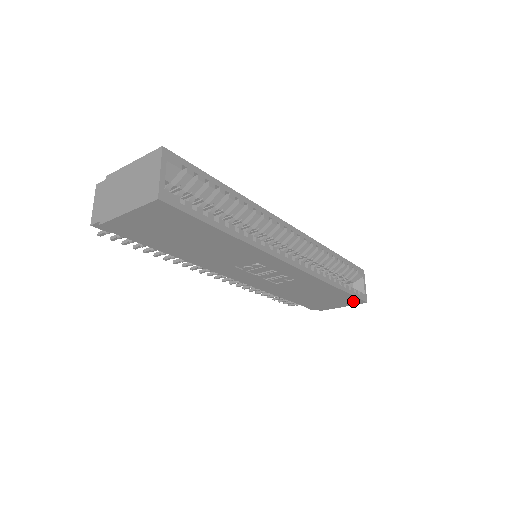
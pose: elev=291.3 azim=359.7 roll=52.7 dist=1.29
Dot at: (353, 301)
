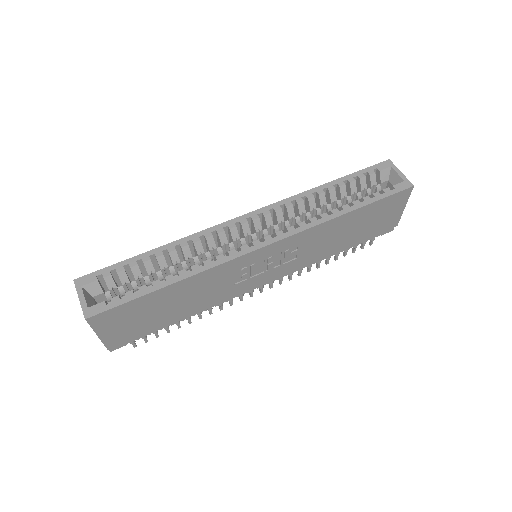
Dot at: (397, 198)
